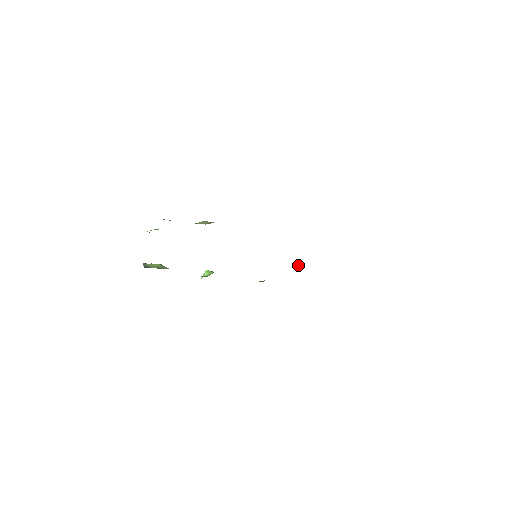
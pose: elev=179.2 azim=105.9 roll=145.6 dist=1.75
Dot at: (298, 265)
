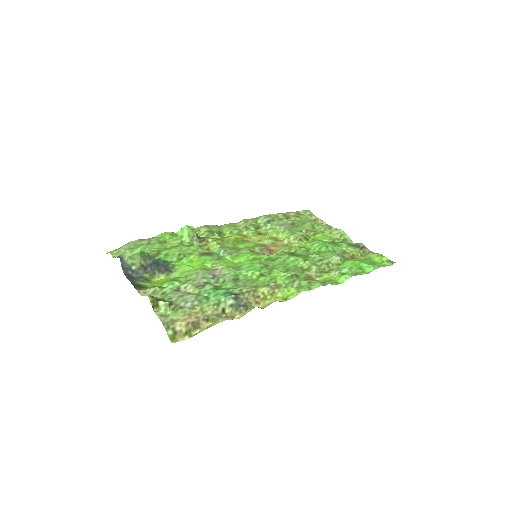
Dot at: (289, 239)
